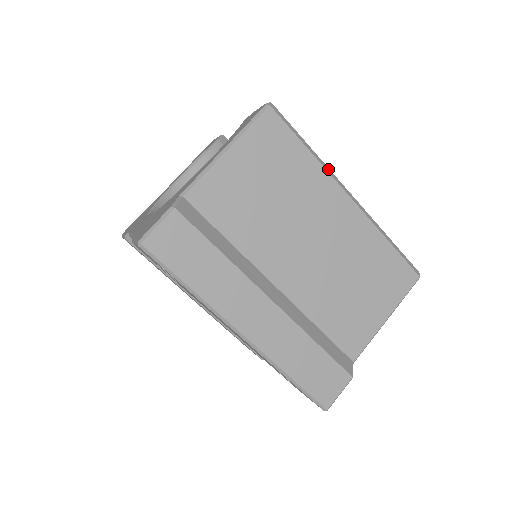
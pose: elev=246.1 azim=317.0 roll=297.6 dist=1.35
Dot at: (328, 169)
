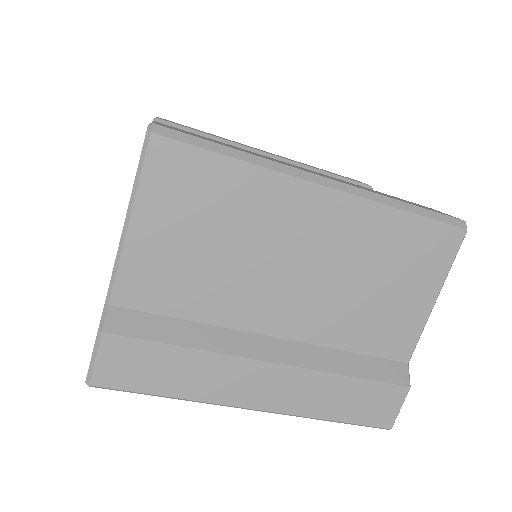
Dot at: (277, 165)
